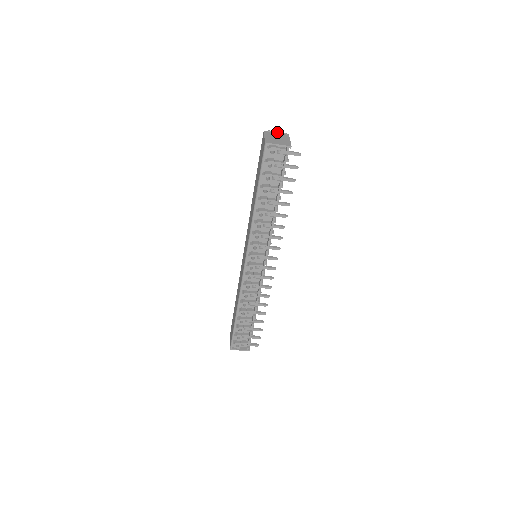
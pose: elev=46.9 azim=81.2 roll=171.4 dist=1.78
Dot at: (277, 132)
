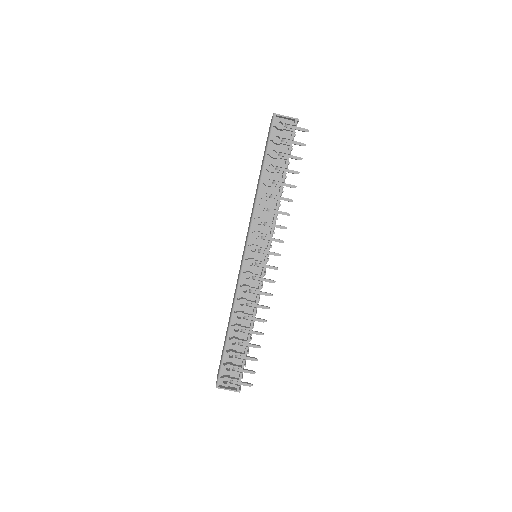
Dot at: occluded
